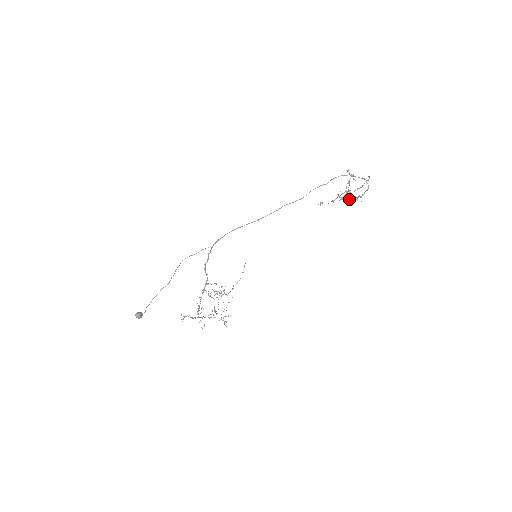
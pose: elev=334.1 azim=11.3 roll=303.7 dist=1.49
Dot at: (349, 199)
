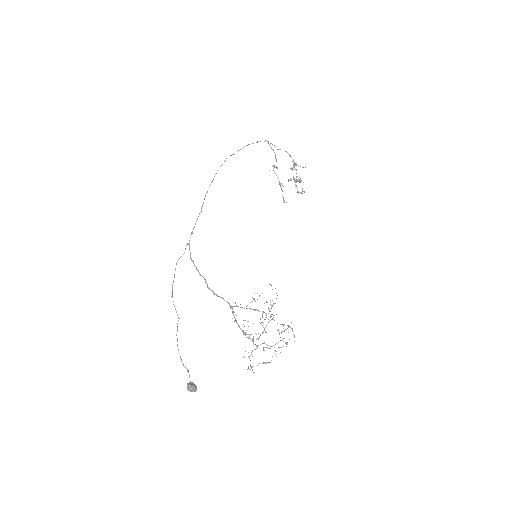
Dot at: (300, 180)
